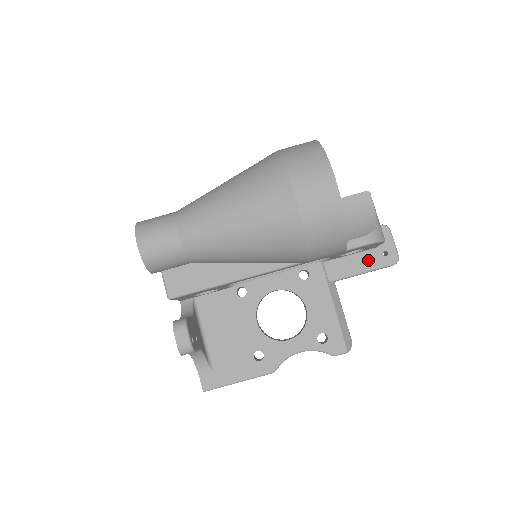
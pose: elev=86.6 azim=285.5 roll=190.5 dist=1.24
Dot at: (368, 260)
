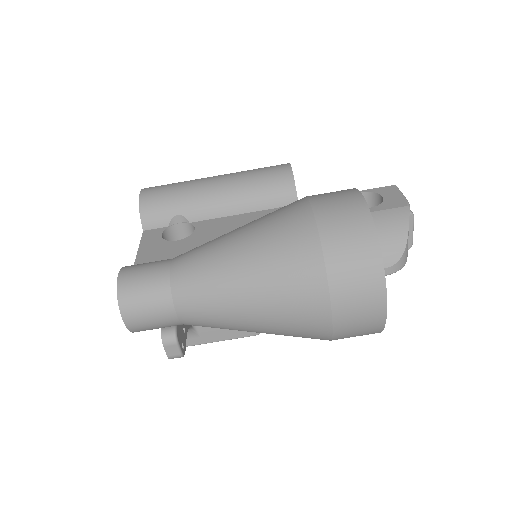
Dot at: occluded
